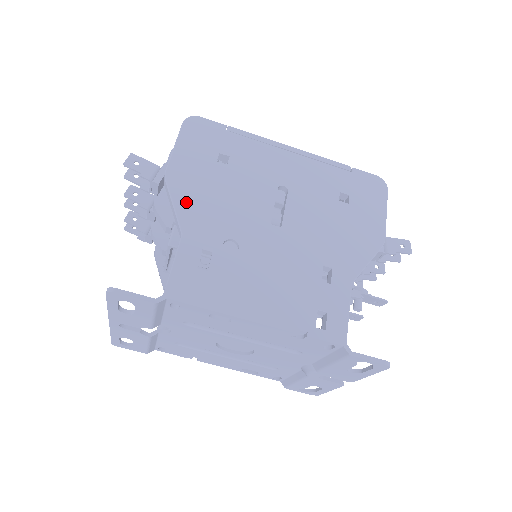
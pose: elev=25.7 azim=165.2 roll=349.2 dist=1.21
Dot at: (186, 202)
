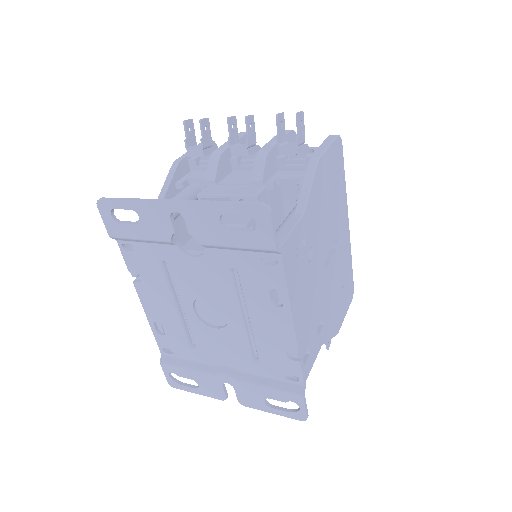
Dot at: (315, 194)
